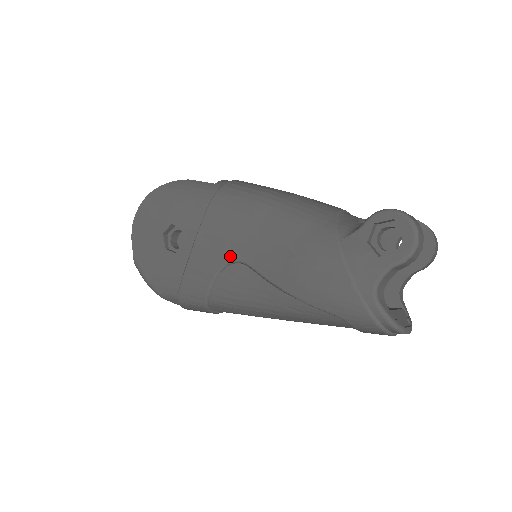
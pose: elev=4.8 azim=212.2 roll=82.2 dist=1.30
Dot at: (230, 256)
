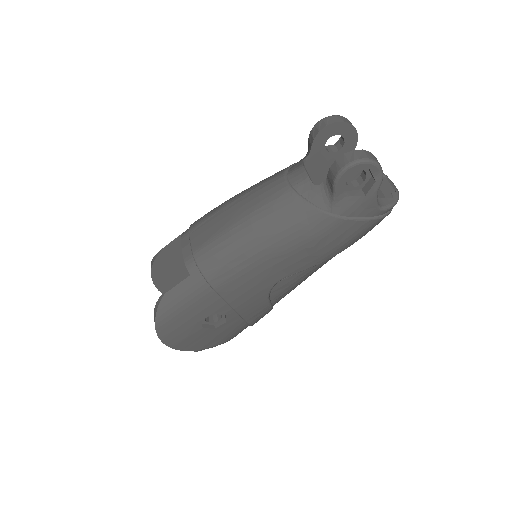
Dot at: (268, 288)
